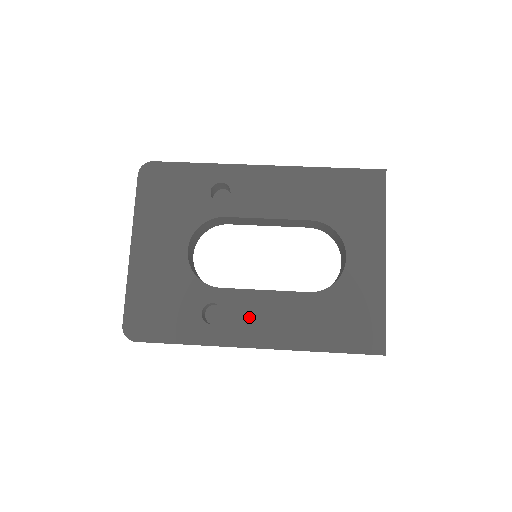
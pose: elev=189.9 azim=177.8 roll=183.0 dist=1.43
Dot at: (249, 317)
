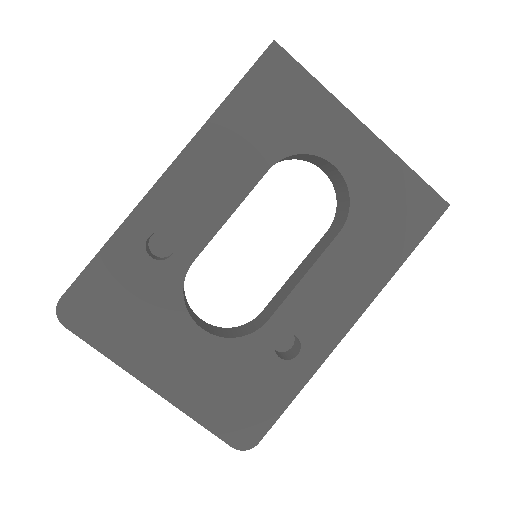
Dot at: (319, 312)
